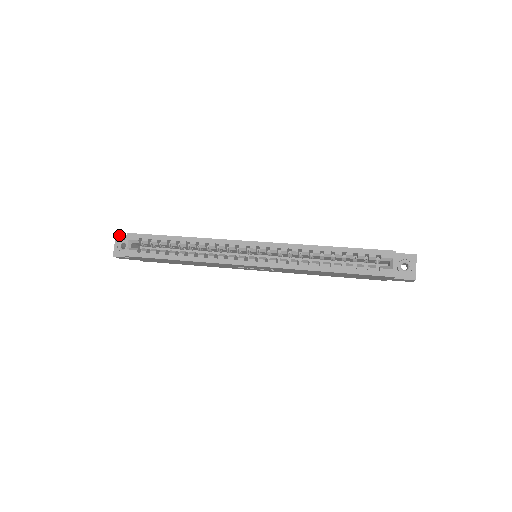
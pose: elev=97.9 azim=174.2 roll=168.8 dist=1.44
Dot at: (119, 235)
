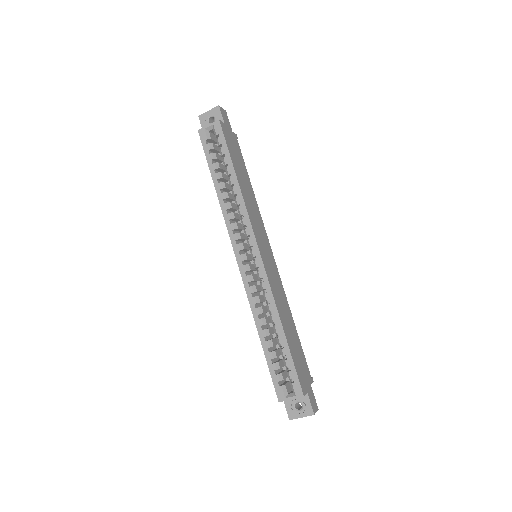
Dot at: (219, 109)
